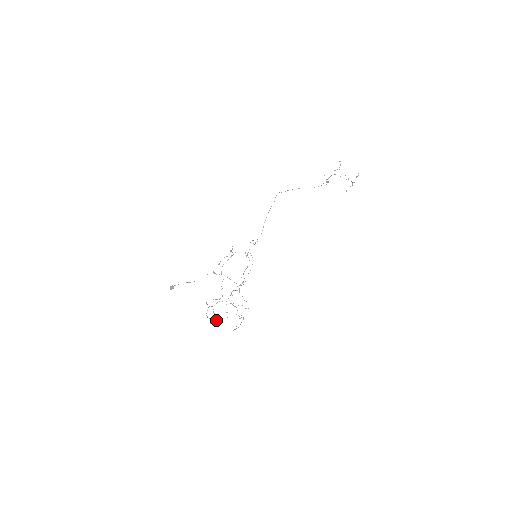
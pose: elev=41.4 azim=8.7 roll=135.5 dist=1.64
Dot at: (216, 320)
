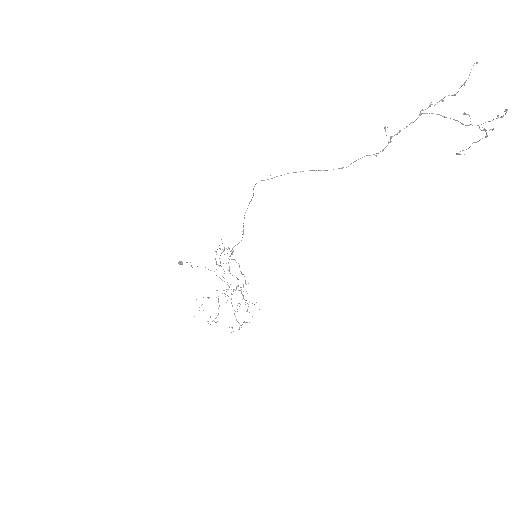
Dot at: occluded
